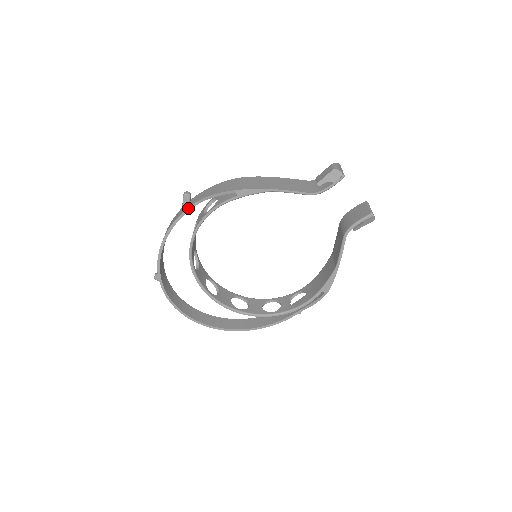
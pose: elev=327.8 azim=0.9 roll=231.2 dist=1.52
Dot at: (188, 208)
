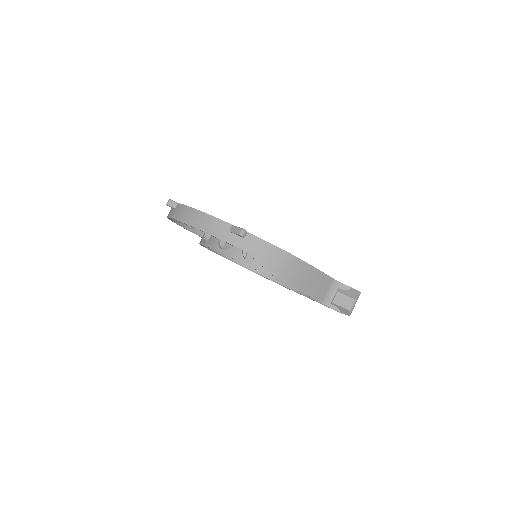
Dot at: (235, 246)
